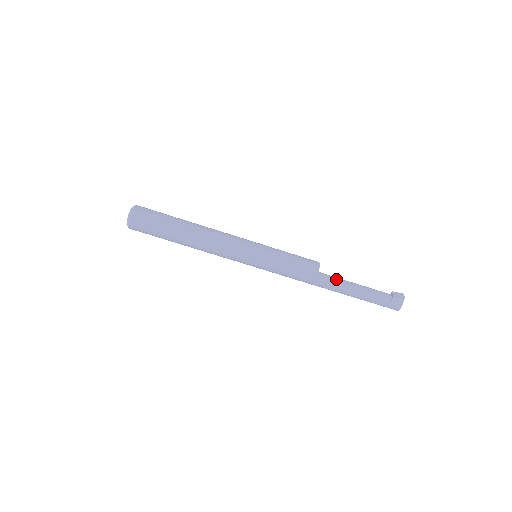
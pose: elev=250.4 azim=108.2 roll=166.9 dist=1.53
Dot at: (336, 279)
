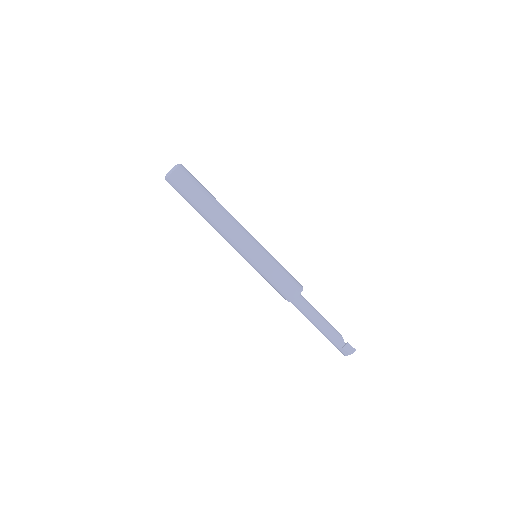
Dot at: (307, 310)
